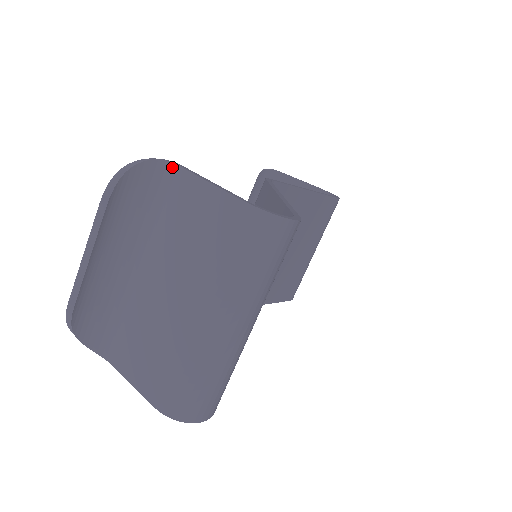
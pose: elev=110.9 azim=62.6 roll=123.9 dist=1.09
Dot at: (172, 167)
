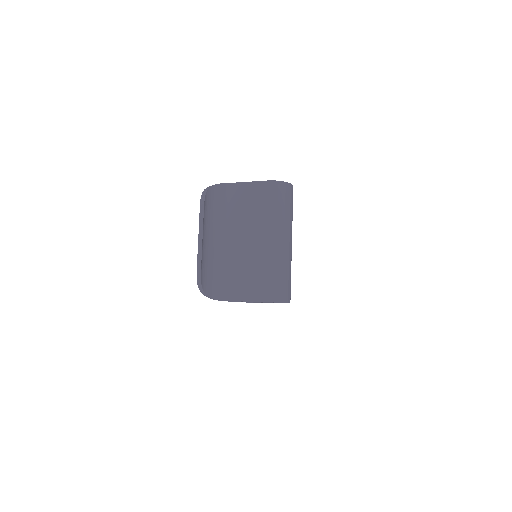
Dot at: (225, 185)
